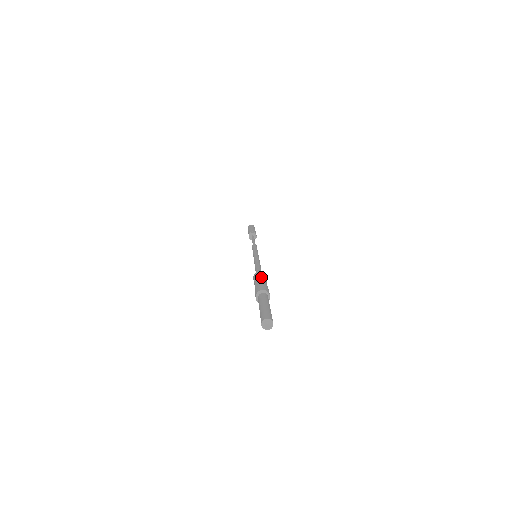
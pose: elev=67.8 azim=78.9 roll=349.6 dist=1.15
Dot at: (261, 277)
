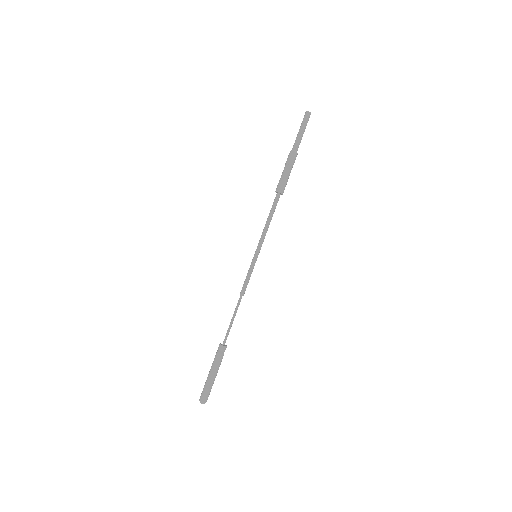
Dot at: occluded
